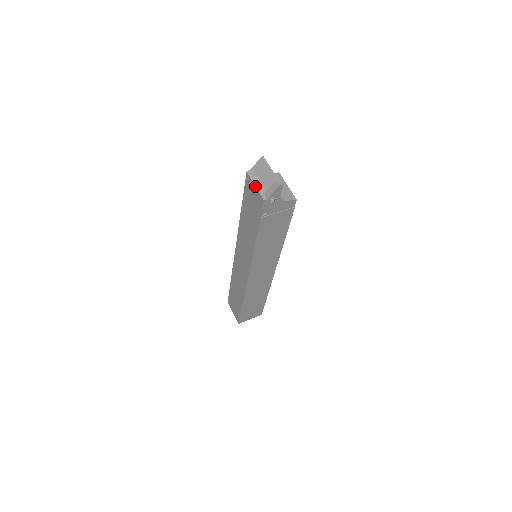
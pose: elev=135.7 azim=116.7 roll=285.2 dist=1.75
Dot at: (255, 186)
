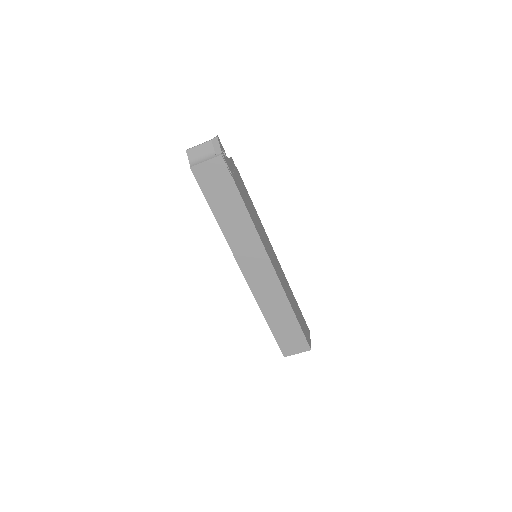
Dot at: (206, 161)
